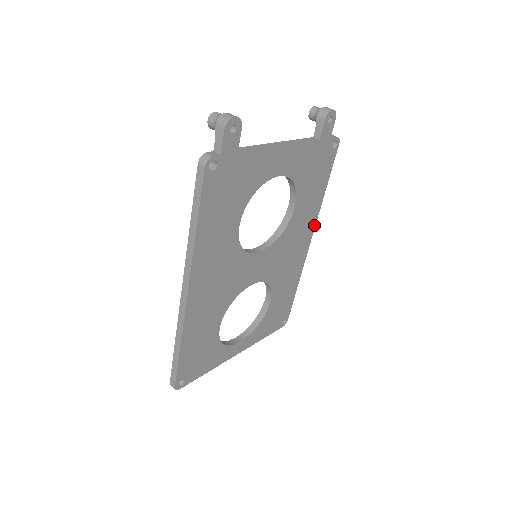
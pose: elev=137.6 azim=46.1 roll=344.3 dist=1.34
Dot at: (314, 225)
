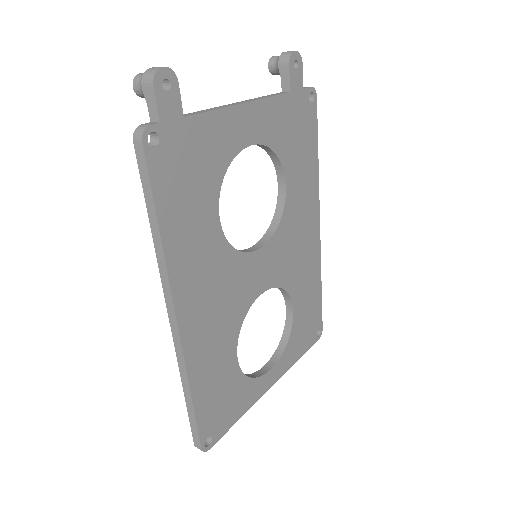
Dot at: (318, 204)
